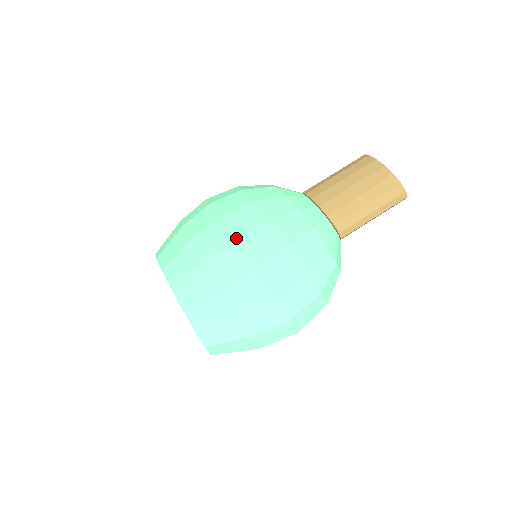
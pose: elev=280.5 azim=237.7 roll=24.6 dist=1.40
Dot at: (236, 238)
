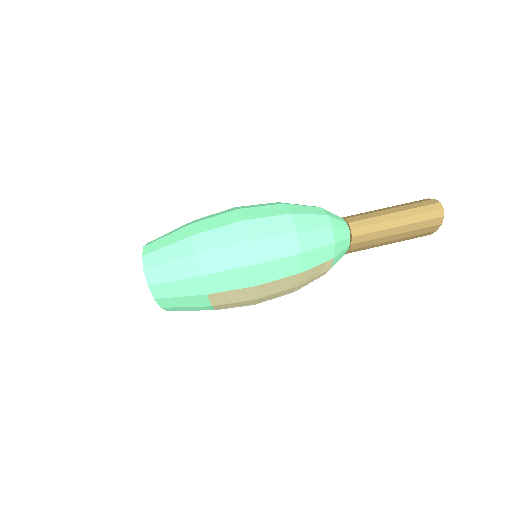
Dot at: occluded
